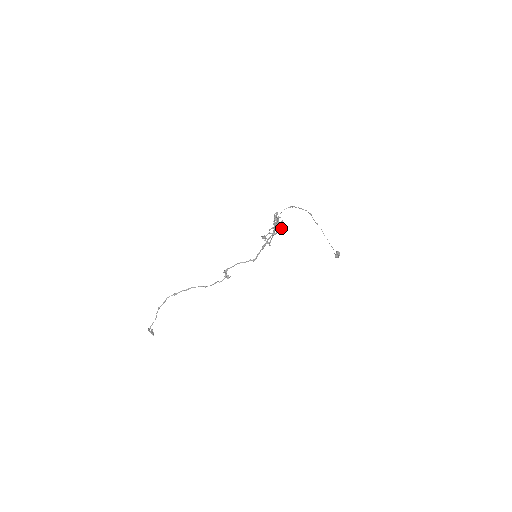
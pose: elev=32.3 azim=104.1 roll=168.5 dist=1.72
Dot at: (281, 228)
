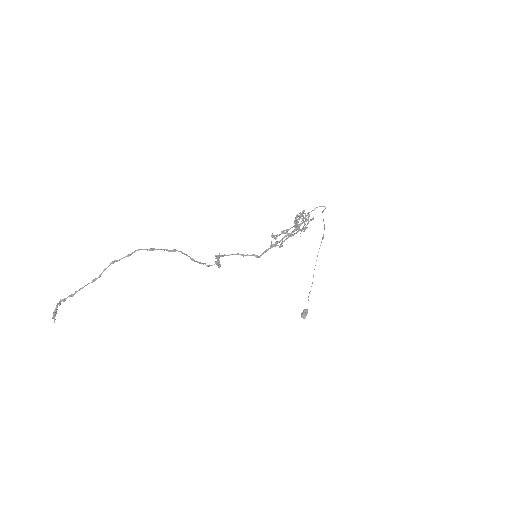
Dot at: (306, 228)
